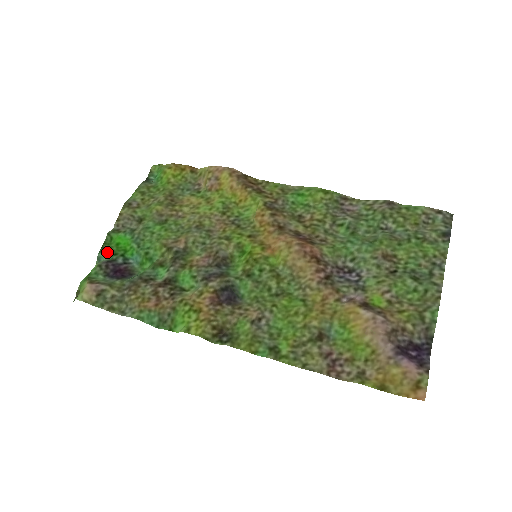
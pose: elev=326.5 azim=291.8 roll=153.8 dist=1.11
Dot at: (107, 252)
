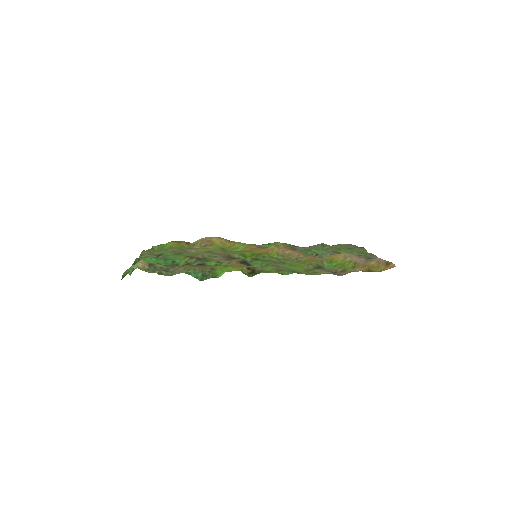
Dot at: occluded
